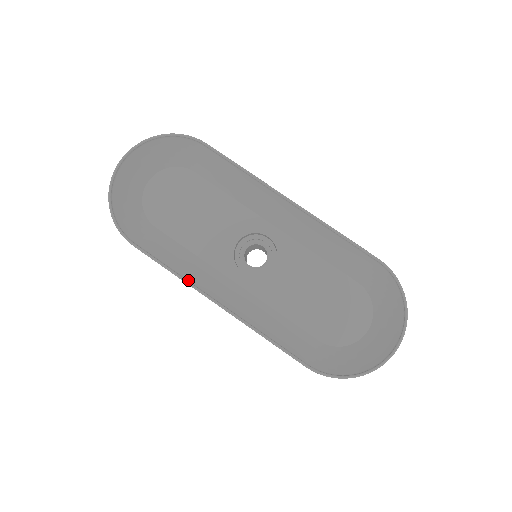
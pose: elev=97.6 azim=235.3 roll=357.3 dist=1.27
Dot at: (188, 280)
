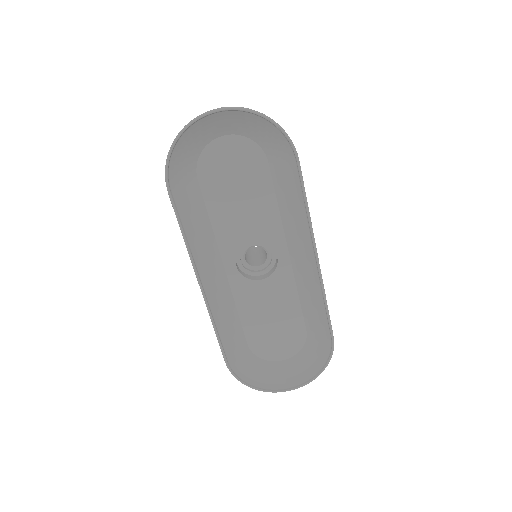
Dot at: (192, 252)
